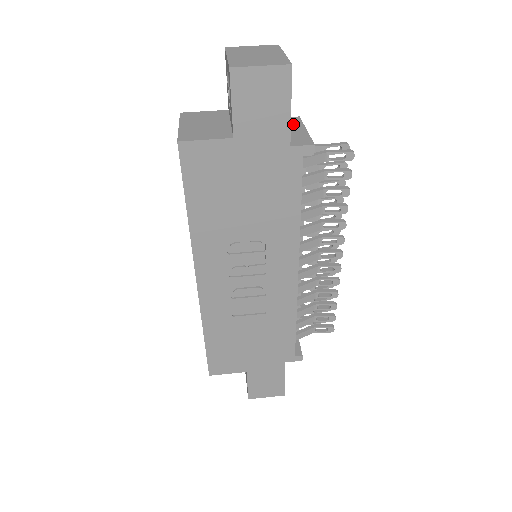
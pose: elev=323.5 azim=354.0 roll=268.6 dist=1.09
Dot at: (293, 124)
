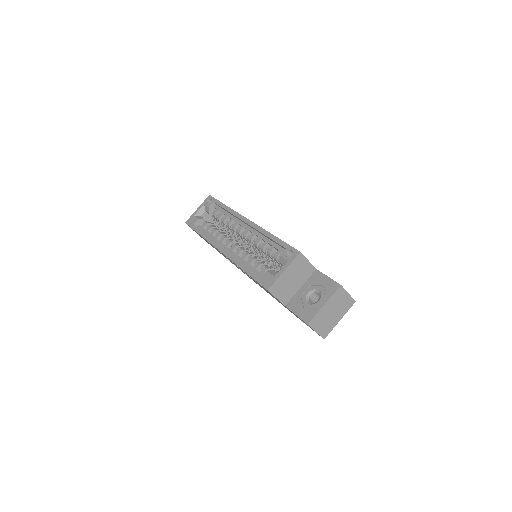
Dot at: occluded
